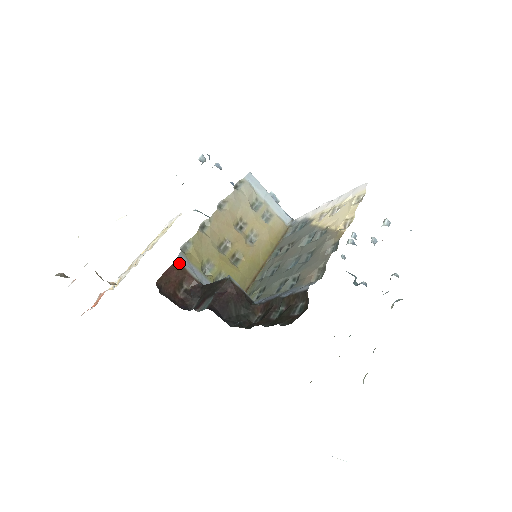
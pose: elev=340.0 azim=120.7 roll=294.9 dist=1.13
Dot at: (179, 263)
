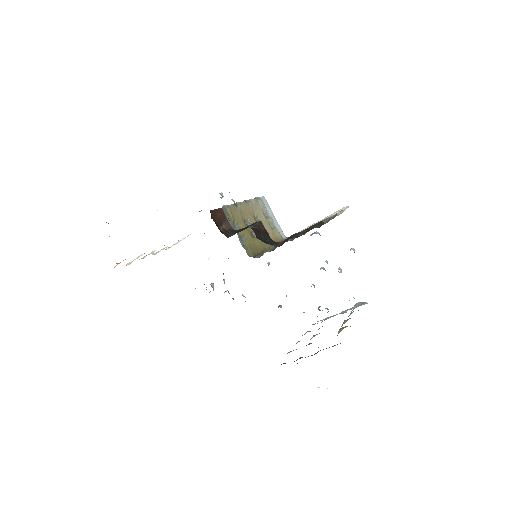
Dot at: (223, 211)
